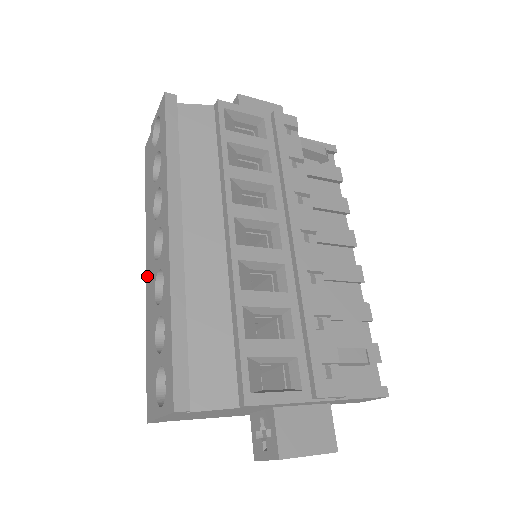
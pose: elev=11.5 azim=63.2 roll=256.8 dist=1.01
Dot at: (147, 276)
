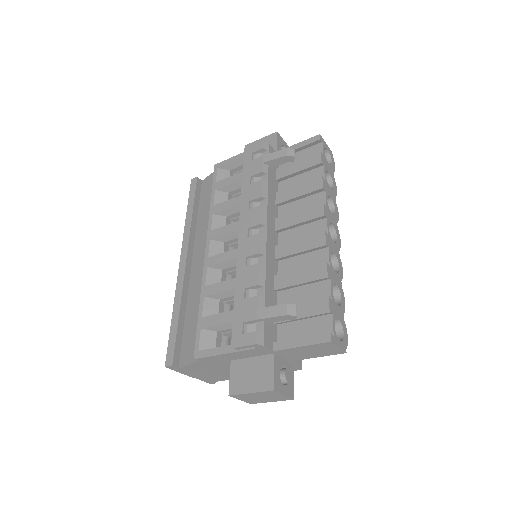
Dot at: occluded
